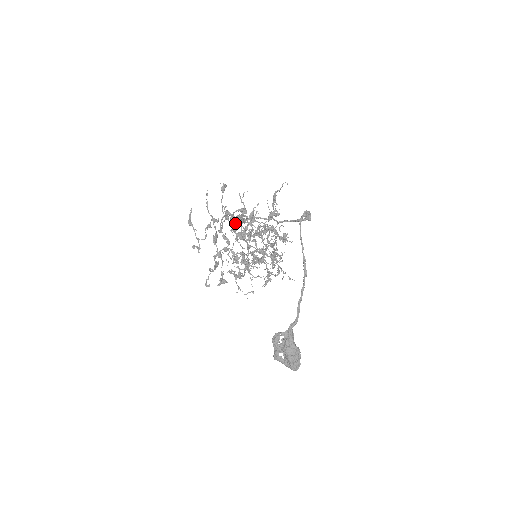
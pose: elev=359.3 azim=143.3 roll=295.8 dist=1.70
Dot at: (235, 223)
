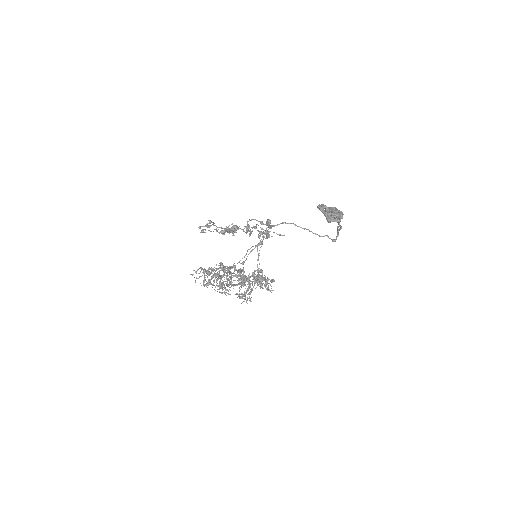
Dot at: occluded
